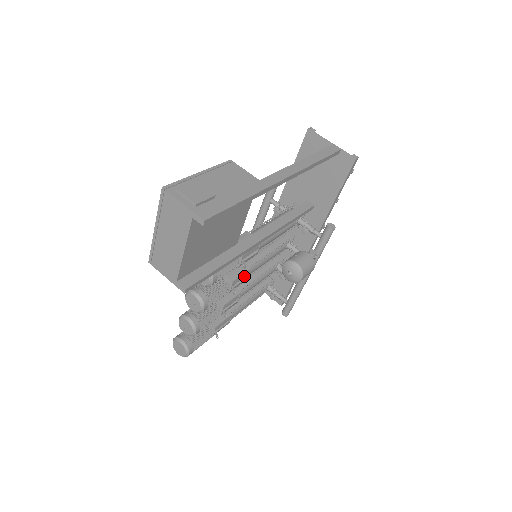
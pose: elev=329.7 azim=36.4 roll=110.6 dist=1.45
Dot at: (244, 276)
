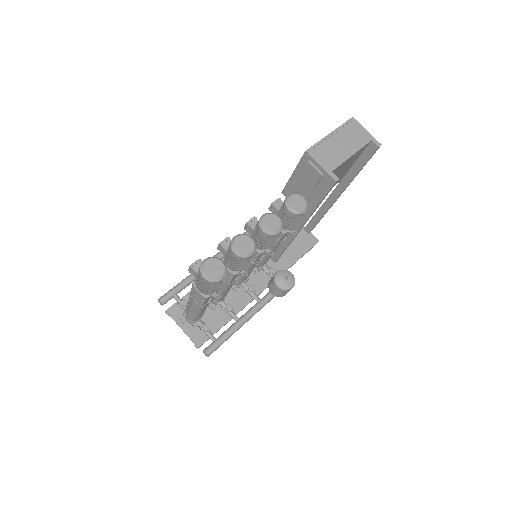
Dot at: (264, 254)
